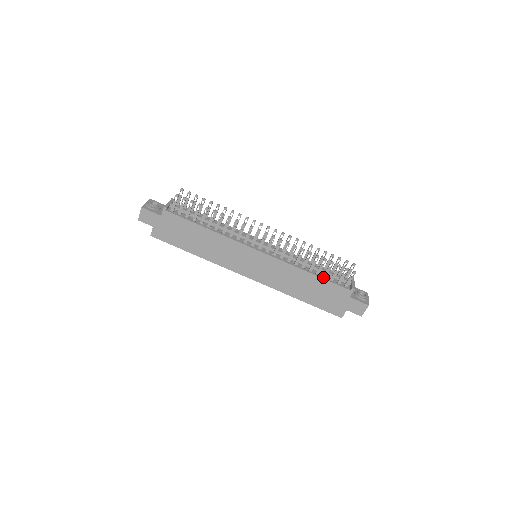
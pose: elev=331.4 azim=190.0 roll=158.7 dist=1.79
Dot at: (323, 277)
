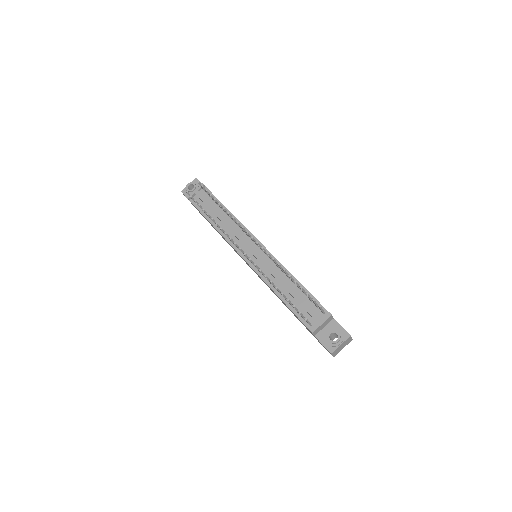
Dot at: (290, 306)
